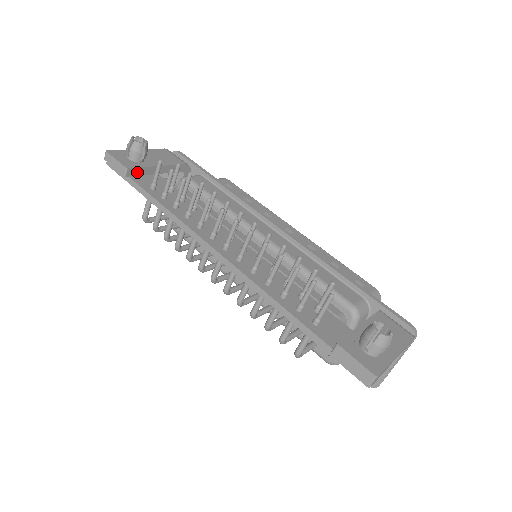
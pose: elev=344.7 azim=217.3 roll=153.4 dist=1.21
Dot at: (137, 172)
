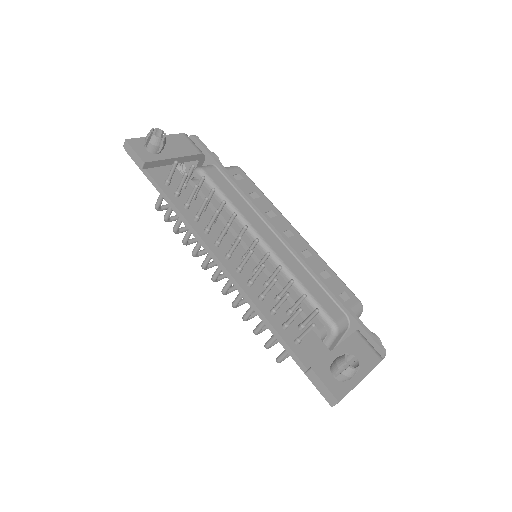
Dot at: (153, 164)
